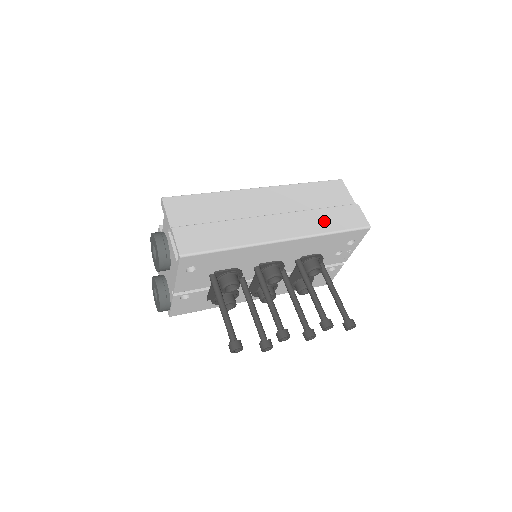
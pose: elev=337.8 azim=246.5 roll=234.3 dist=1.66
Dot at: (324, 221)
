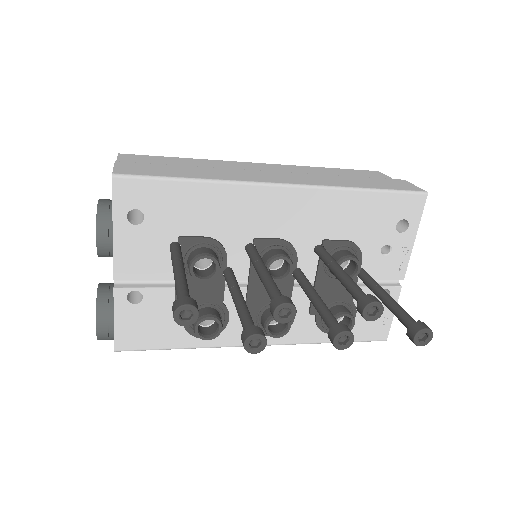
Dot at: (351, 181)
